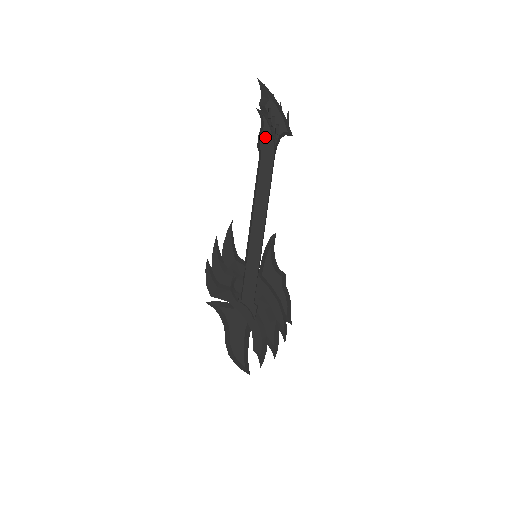
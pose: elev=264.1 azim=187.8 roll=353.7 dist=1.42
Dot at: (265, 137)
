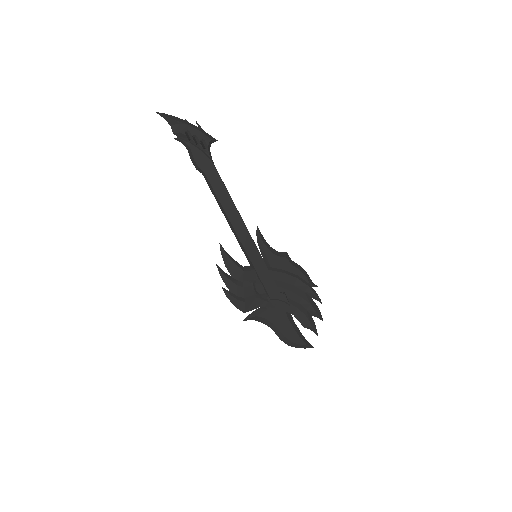
Dot at: (198, 157)
